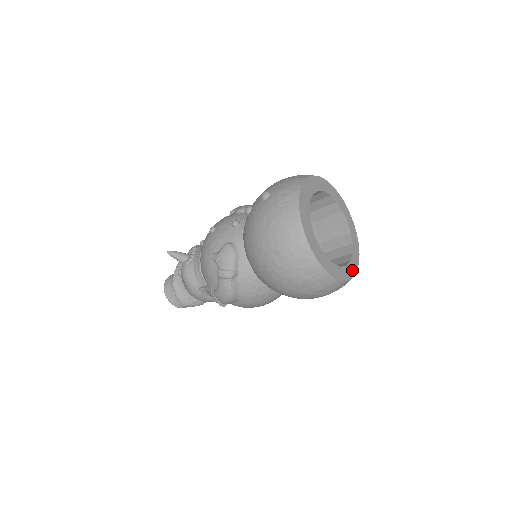
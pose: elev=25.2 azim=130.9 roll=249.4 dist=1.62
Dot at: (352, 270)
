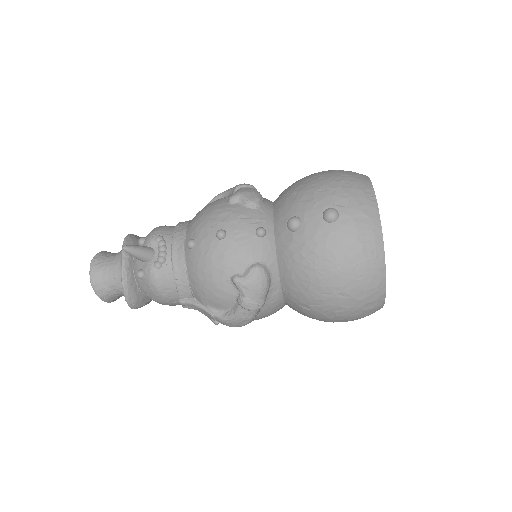
Dot at: occluded
